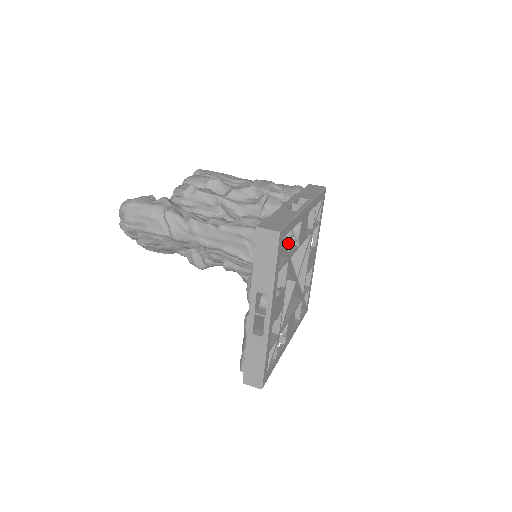
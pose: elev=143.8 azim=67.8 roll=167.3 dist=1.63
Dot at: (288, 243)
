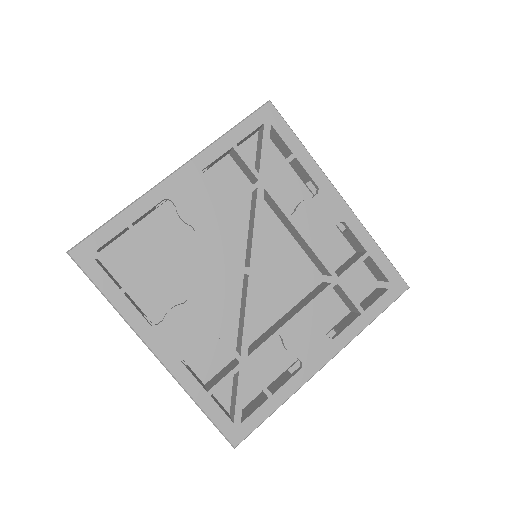
Dot at: (277, 166)
